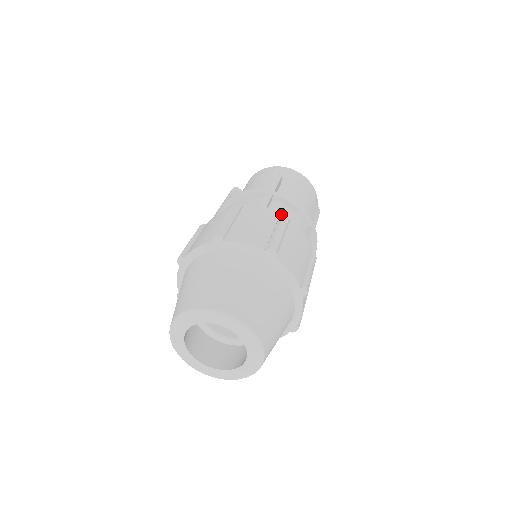
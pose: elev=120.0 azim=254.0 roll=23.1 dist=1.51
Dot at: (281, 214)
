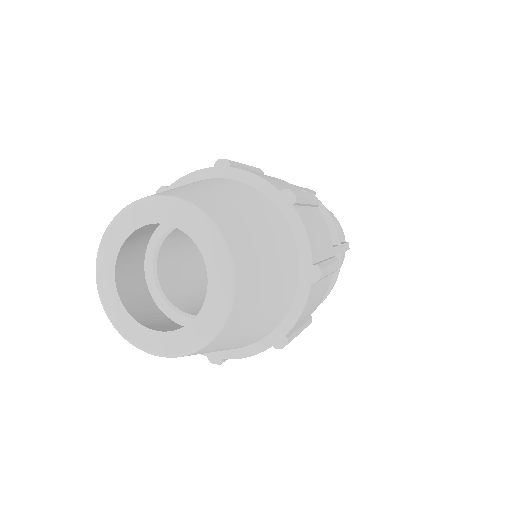
Dot at: occluded
